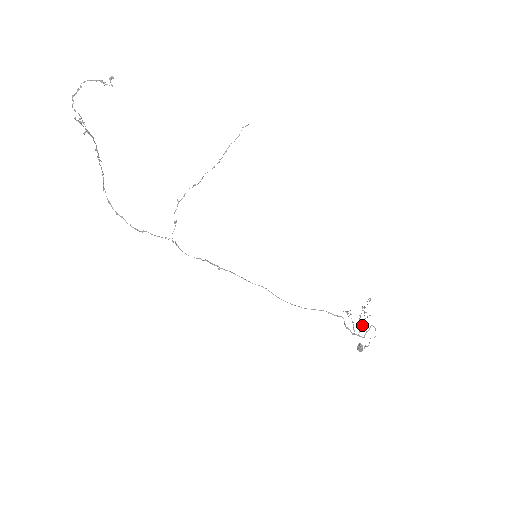
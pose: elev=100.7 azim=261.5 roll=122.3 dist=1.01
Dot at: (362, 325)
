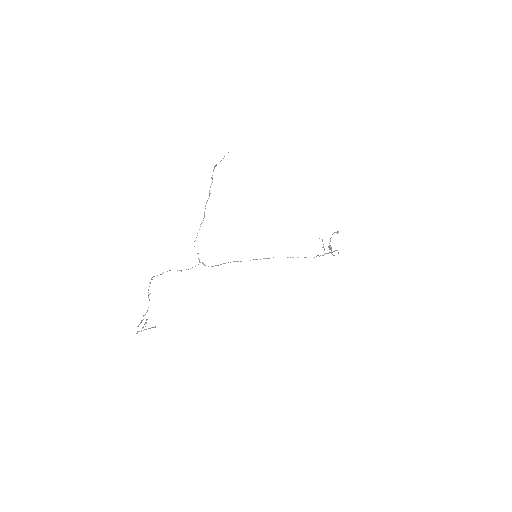
Dot at: occluded
